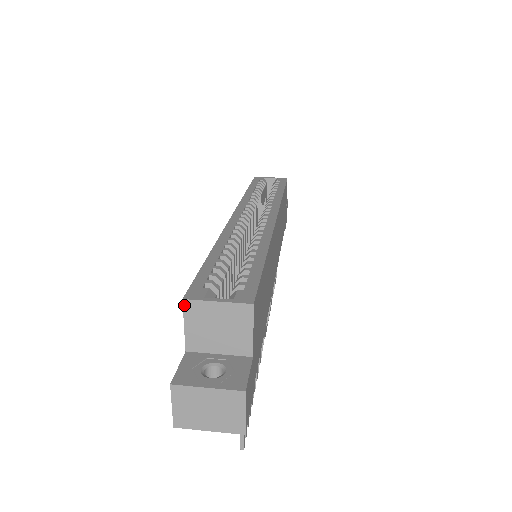
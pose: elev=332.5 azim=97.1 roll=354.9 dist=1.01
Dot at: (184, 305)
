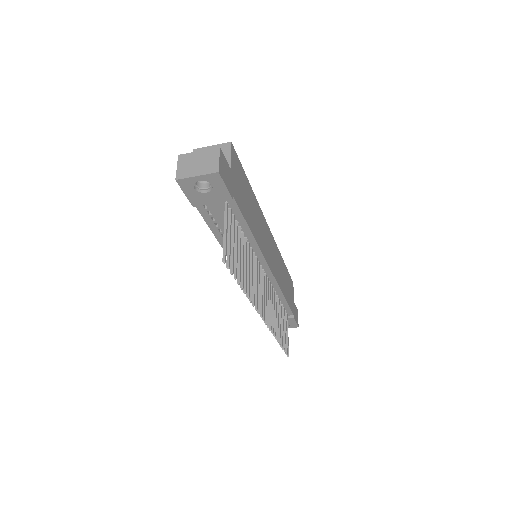
Dot at: occluded
